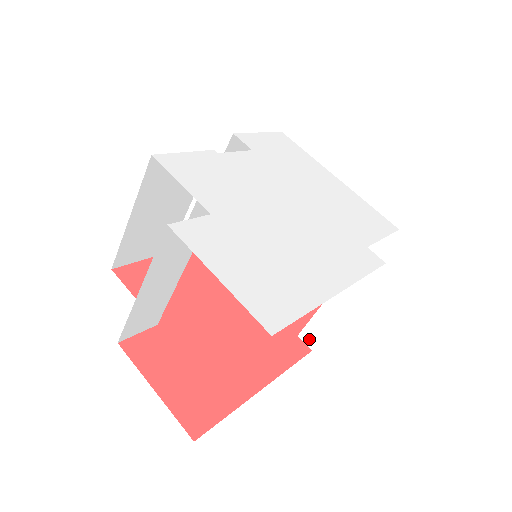
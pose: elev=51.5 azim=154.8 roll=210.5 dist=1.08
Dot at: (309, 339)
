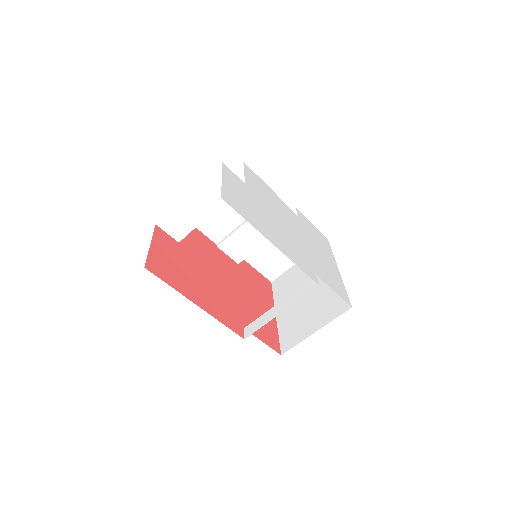
Dot at: (249, 331)
